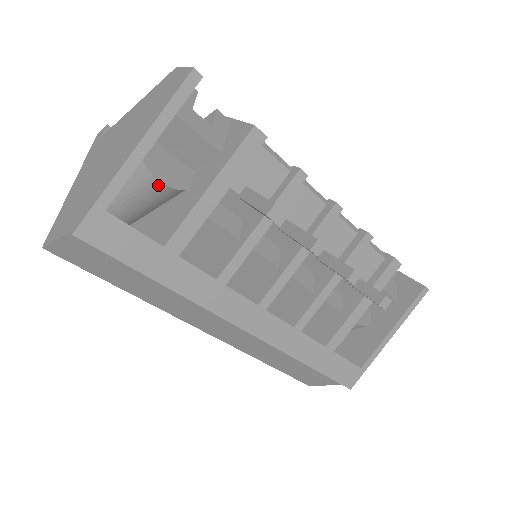
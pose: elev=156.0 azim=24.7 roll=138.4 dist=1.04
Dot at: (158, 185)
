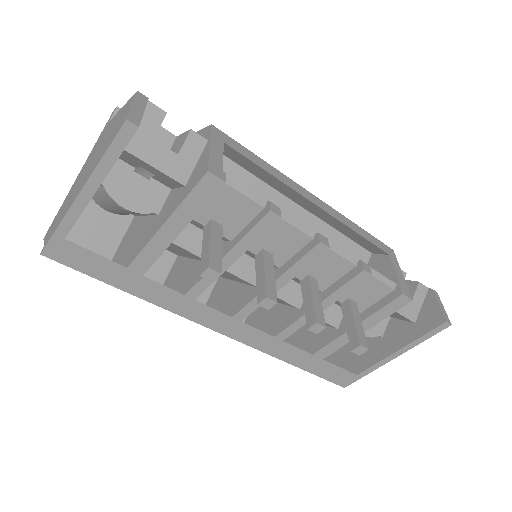
Dot at: (124, 209)
